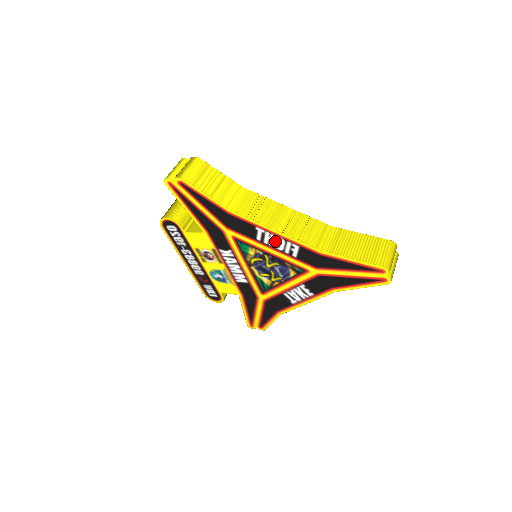
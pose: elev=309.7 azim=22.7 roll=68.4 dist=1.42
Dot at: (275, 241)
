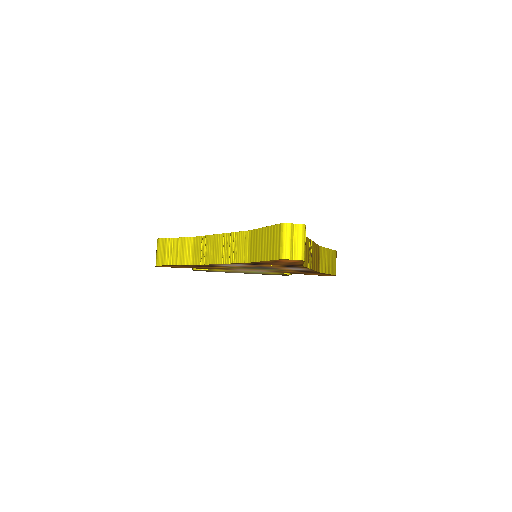
Dot at: (230, 265)
